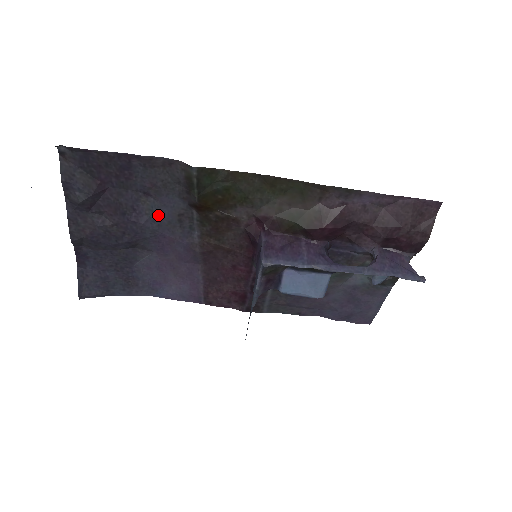
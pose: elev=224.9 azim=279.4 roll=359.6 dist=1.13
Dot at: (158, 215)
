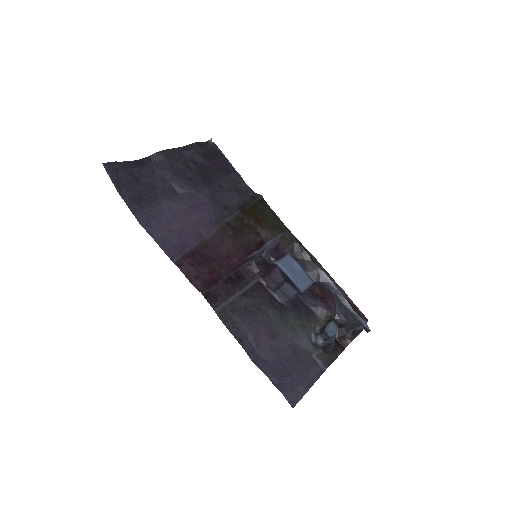
Dot at: (217, 195)
